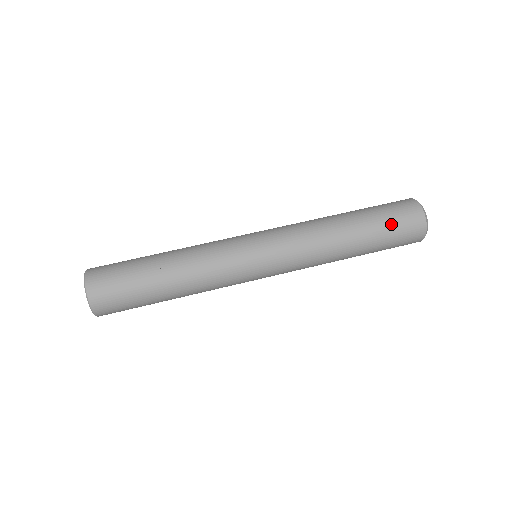
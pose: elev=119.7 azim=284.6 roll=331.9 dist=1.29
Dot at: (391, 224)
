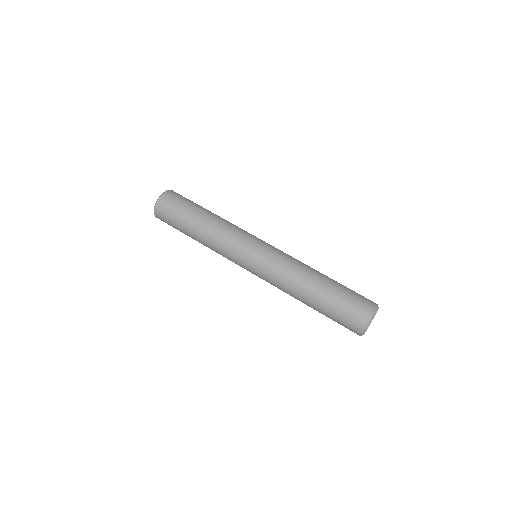
Dot at: (348, 296)
